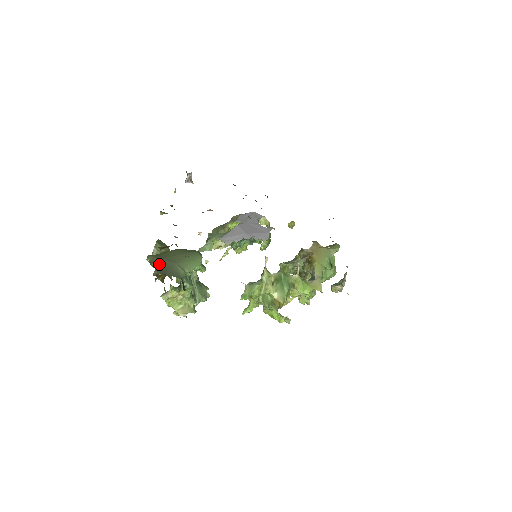
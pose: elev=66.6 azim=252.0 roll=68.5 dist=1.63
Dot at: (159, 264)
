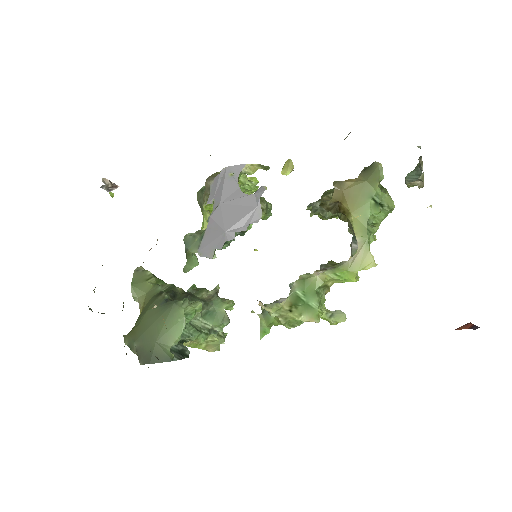
Dot at: (138, 350)
